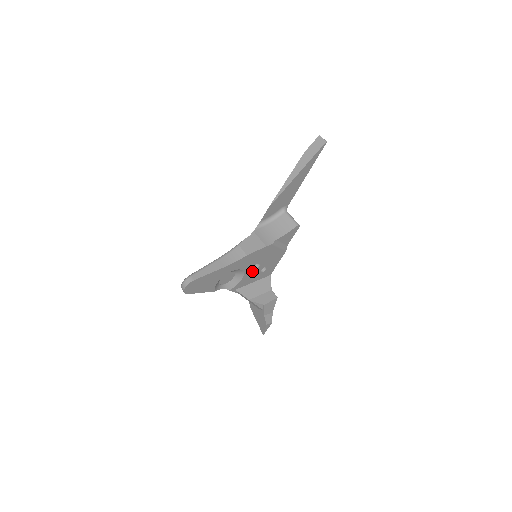
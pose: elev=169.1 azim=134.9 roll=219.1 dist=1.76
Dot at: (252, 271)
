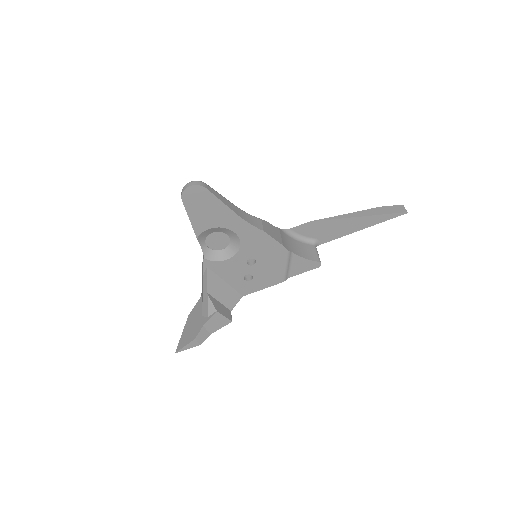
Dot at: (242, 263)
